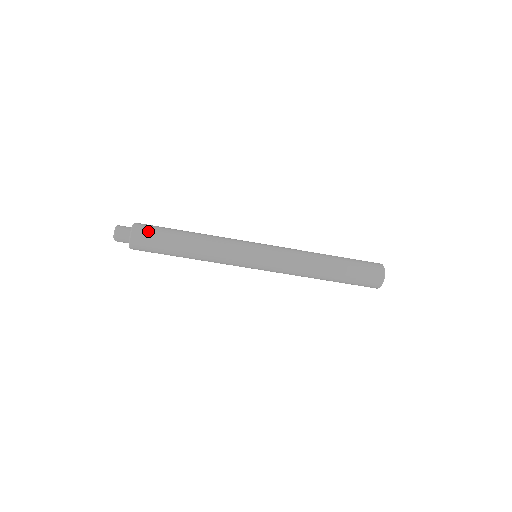
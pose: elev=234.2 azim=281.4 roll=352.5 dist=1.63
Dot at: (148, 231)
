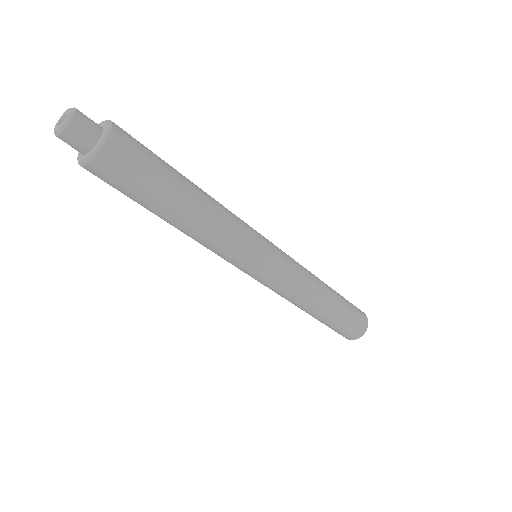
Dot at: (138, 146)
